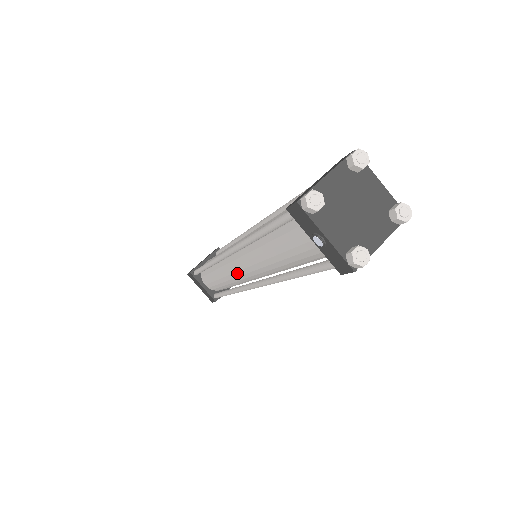
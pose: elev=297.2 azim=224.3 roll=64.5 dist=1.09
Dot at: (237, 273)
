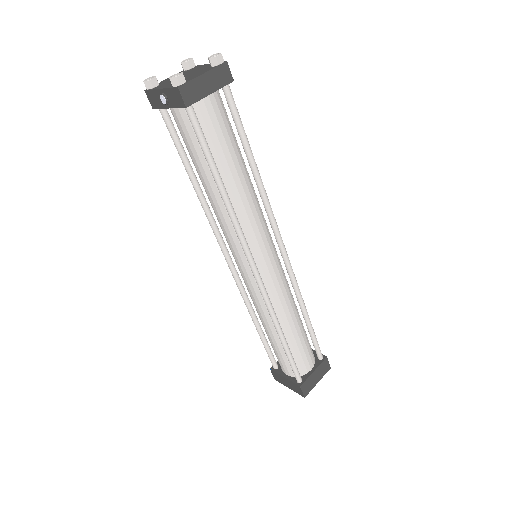
Dot at: (247, 280)
